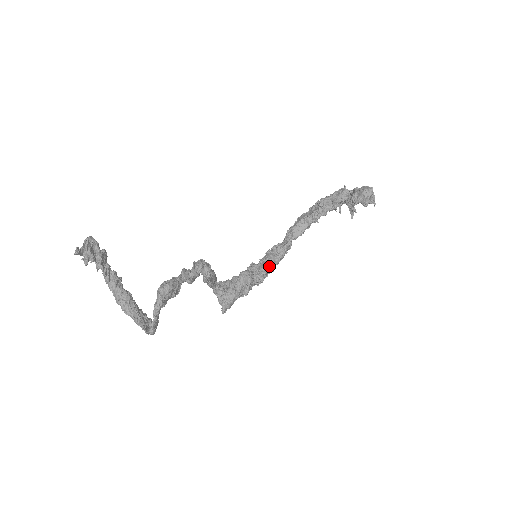
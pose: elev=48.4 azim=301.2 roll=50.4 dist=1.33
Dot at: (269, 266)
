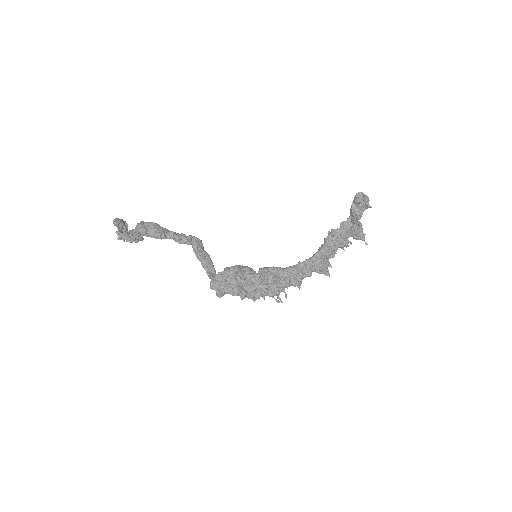
Dot at: (272, 267)
